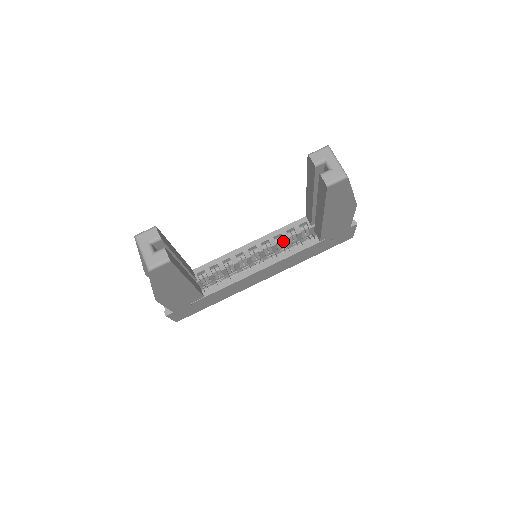
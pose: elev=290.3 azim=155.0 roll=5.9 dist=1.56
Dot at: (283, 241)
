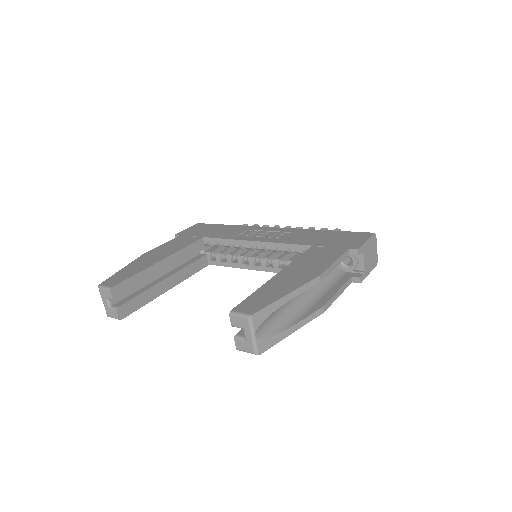
Dot at: occluded
